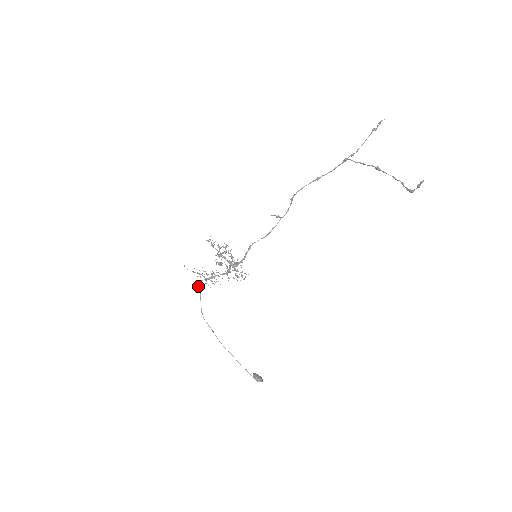
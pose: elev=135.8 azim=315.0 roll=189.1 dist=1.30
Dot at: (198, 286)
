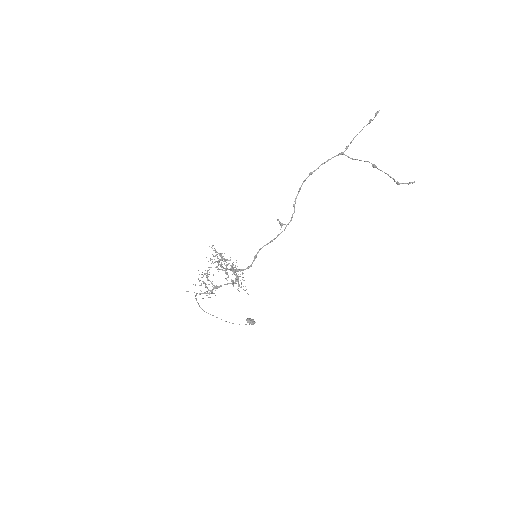
Dot at: (196, 294)
